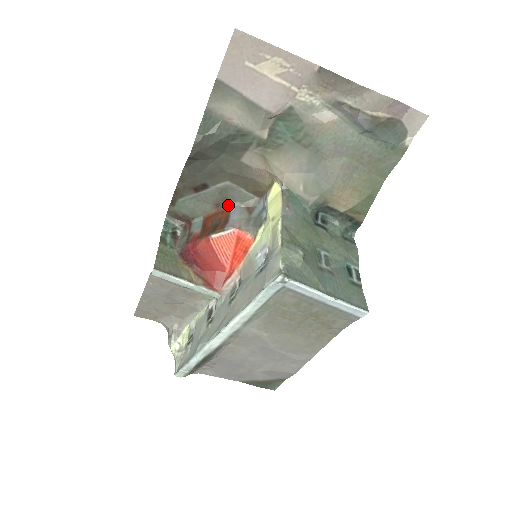
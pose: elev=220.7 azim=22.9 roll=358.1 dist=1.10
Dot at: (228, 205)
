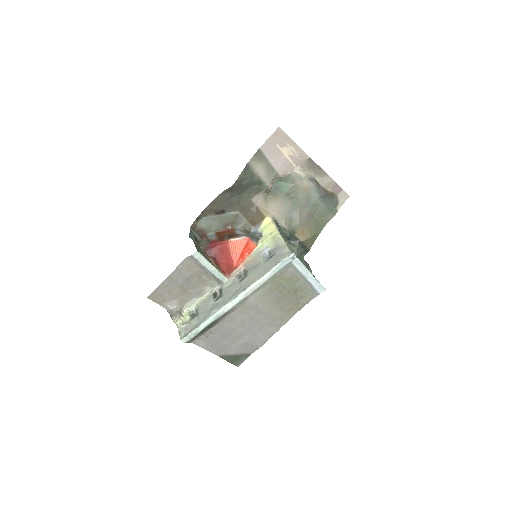
Dot at: (233, 227)
